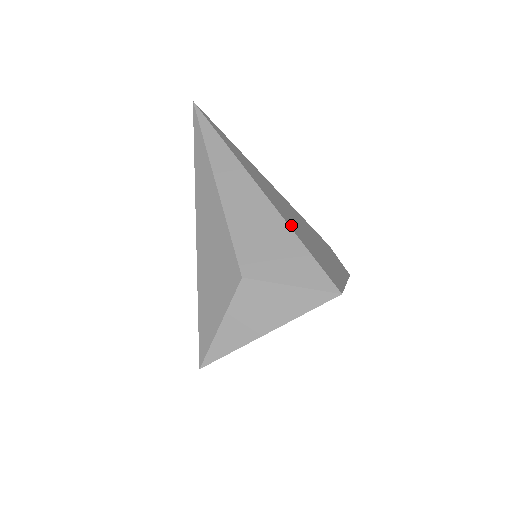
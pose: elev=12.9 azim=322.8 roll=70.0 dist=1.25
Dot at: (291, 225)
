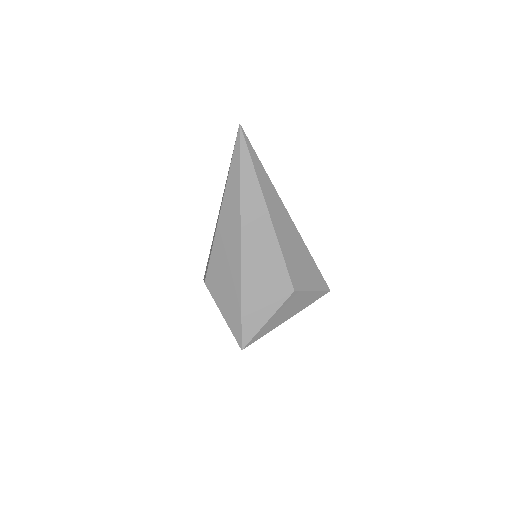
Dot at: occluded
